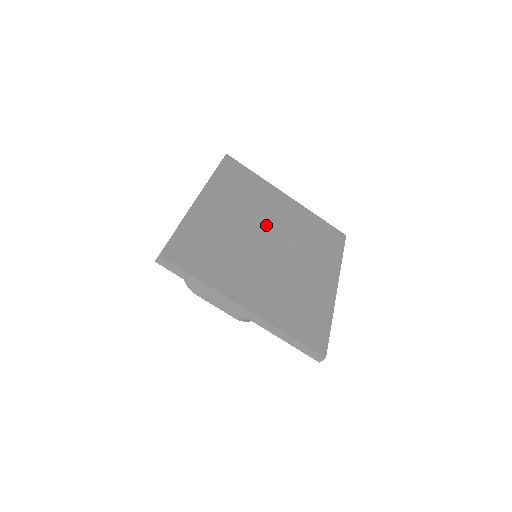
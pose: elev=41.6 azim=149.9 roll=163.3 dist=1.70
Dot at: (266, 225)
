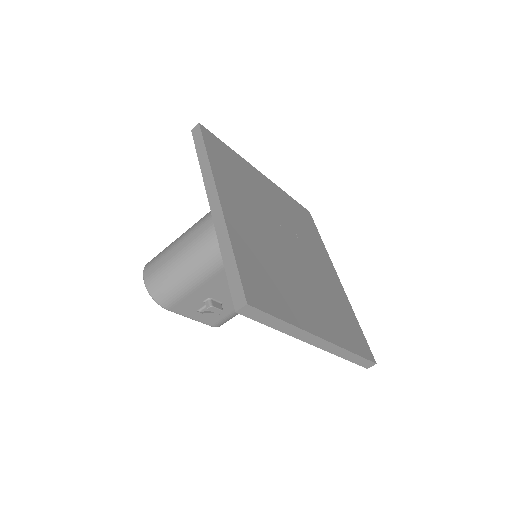
Dot at: (274, 220)
